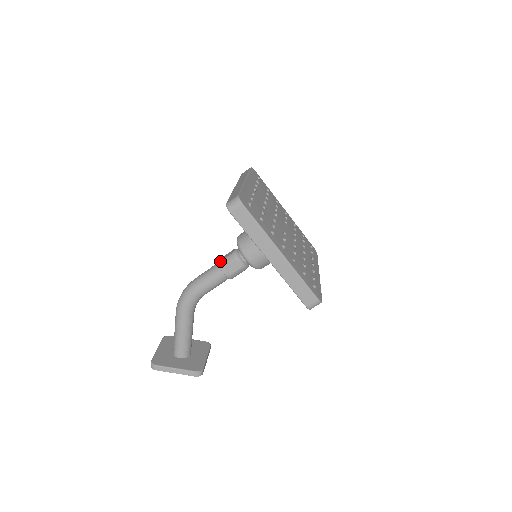
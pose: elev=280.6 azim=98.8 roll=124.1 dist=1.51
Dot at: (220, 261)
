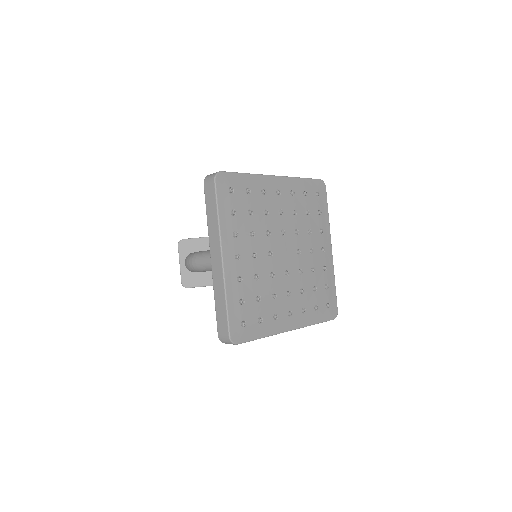
Dot at: occluded
